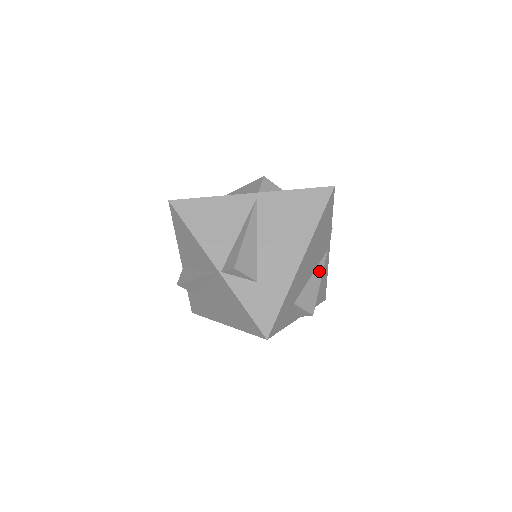
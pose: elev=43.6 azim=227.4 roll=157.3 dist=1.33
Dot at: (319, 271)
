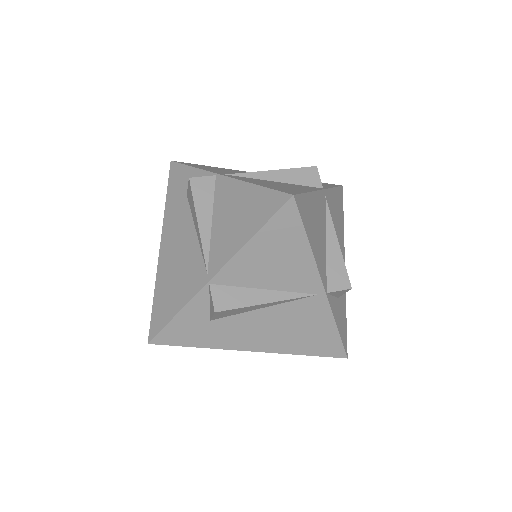
Dot at: occluded
